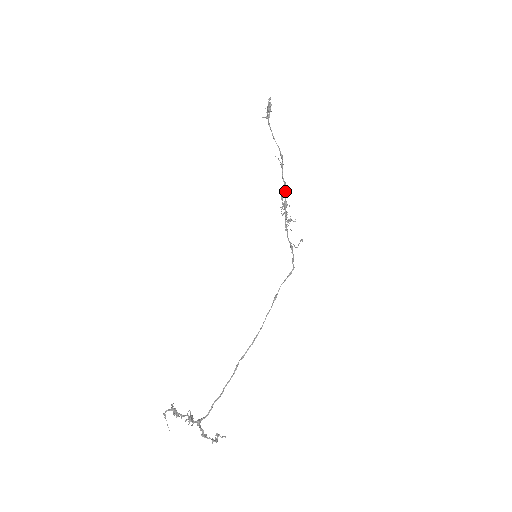
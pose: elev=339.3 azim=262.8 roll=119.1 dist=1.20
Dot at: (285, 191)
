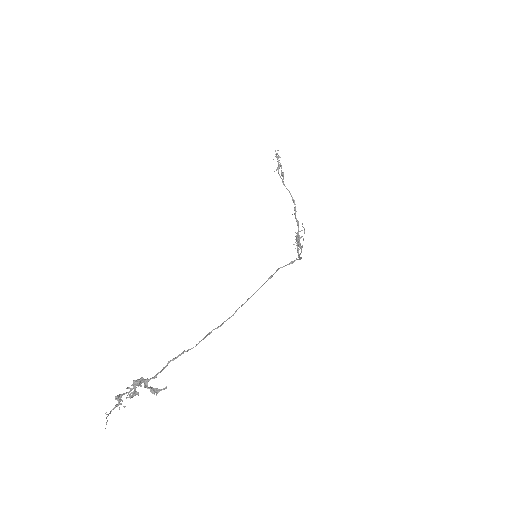
Dot at: (298, 228)
